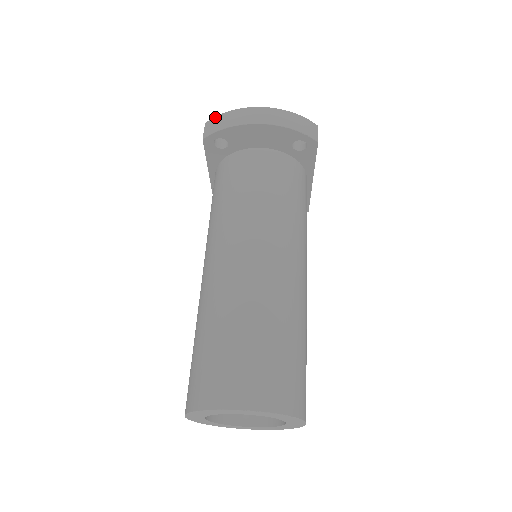
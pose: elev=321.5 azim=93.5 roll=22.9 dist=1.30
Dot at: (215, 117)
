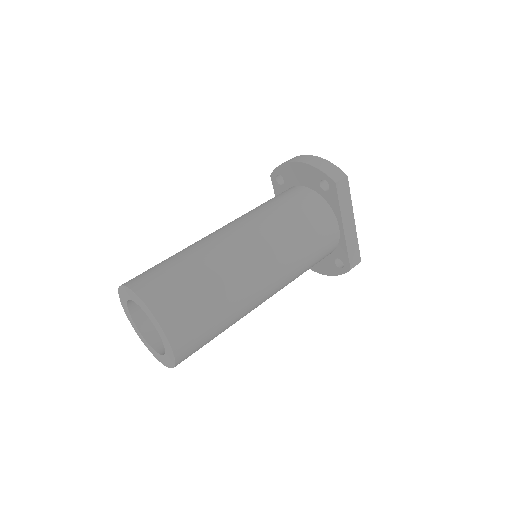
Dot at: occluded
